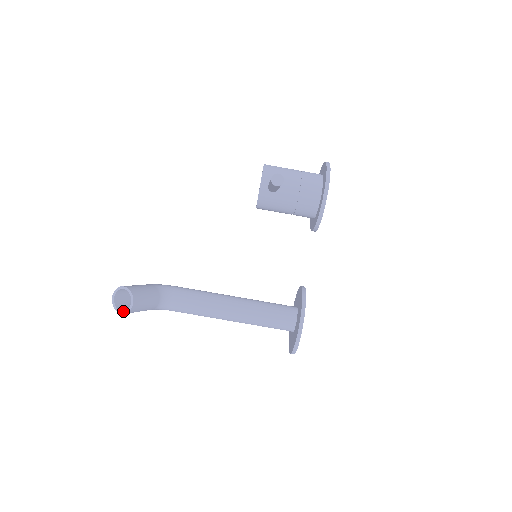
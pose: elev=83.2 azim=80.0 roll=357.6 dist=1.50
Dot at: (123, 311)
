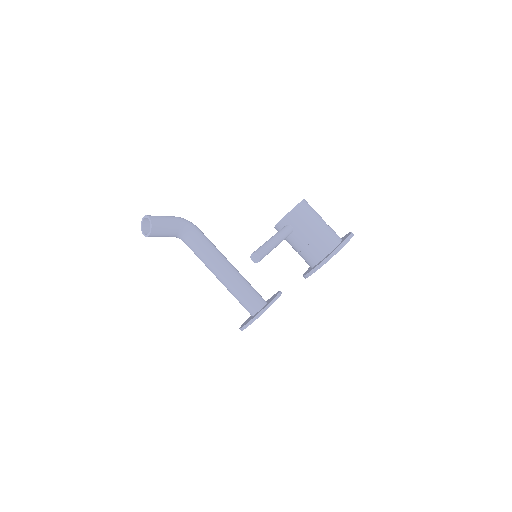
Dot at: (143, 233)
